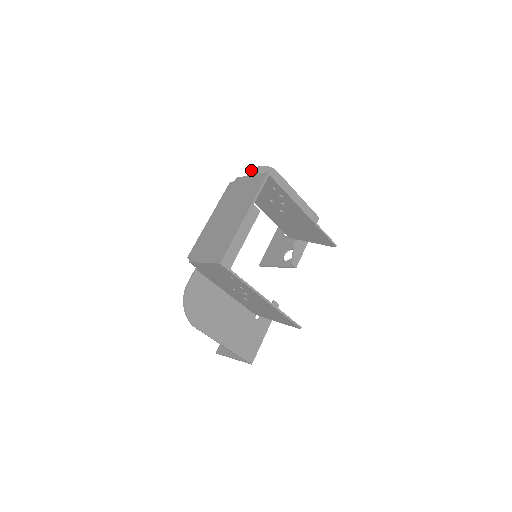
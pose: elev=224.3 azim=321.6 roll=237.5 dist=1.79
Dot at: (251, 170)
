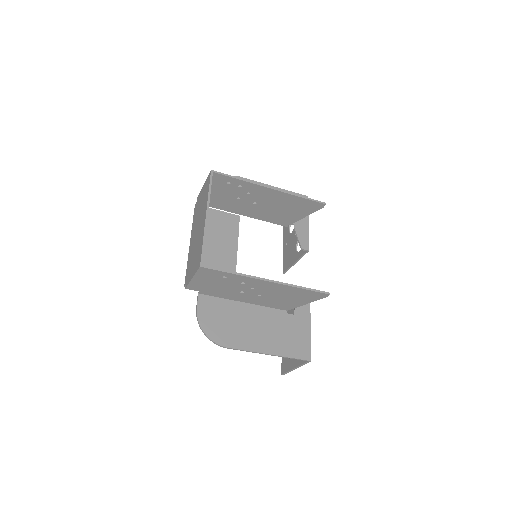
Dot at: occluded
